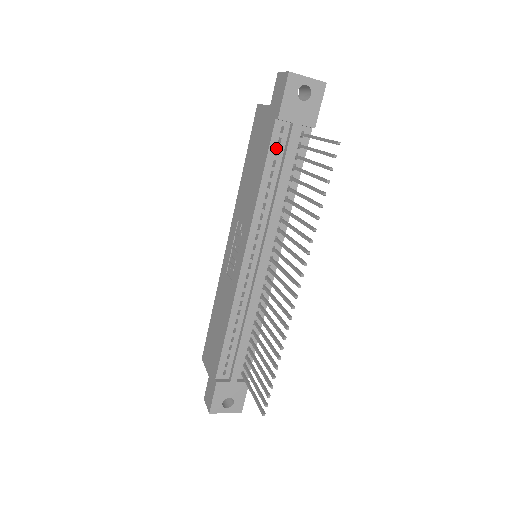
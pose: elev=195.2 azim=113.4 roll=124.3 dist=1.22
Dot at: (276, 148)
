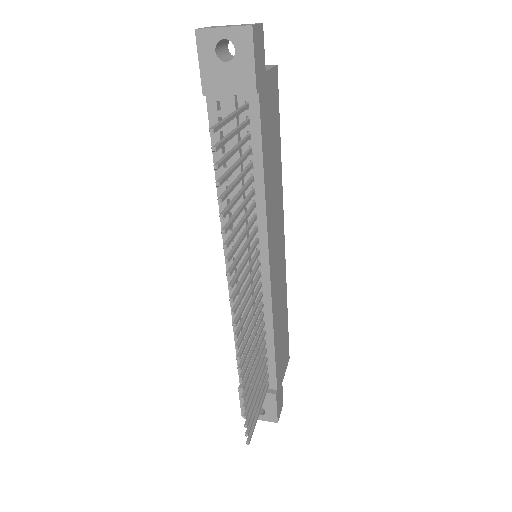
Dot at: (219, 131)
